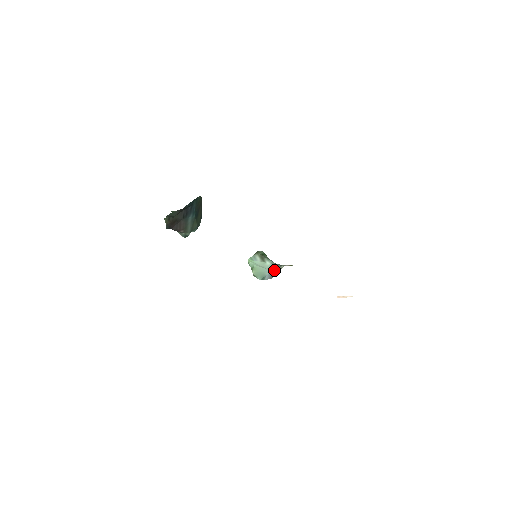
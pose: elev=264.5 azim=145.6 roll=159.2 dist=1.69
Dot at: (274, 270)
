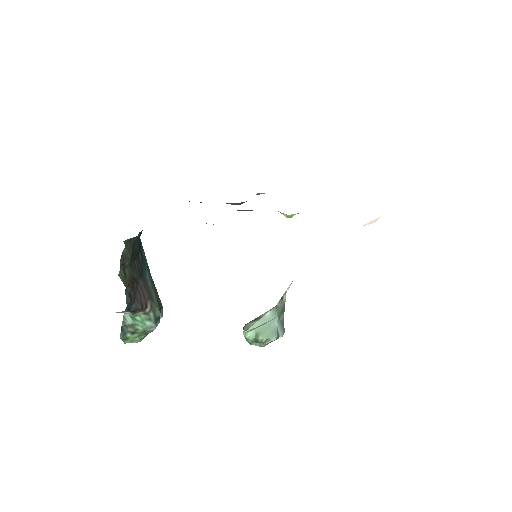
Dot at: (280, 313)
